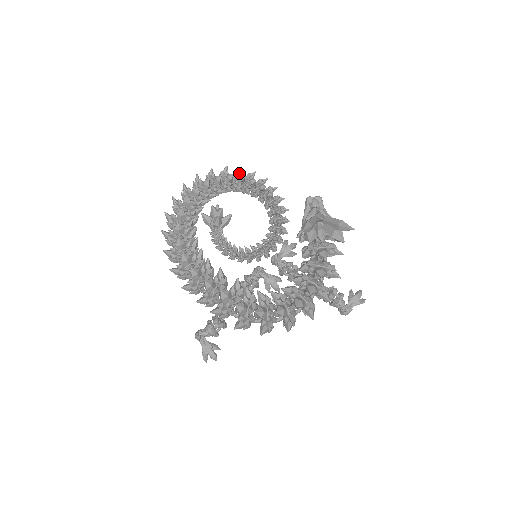
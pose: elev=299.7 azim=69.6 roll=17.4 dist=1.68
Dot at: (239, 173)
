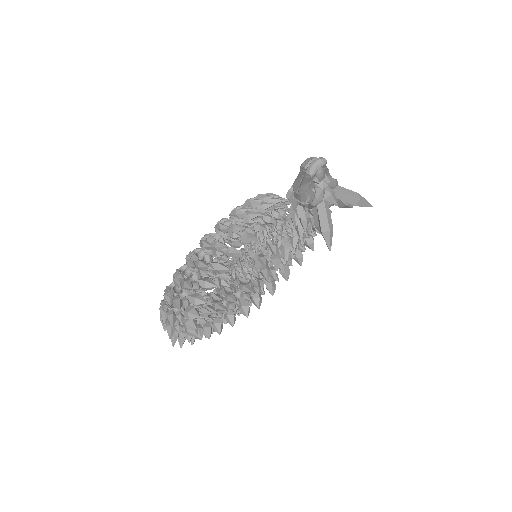
Dot at: (242, 237)
